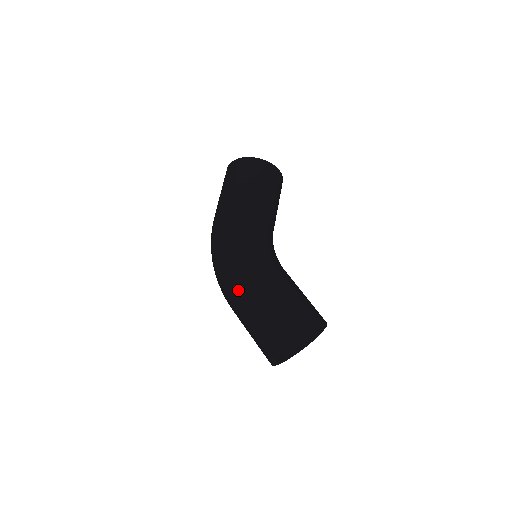
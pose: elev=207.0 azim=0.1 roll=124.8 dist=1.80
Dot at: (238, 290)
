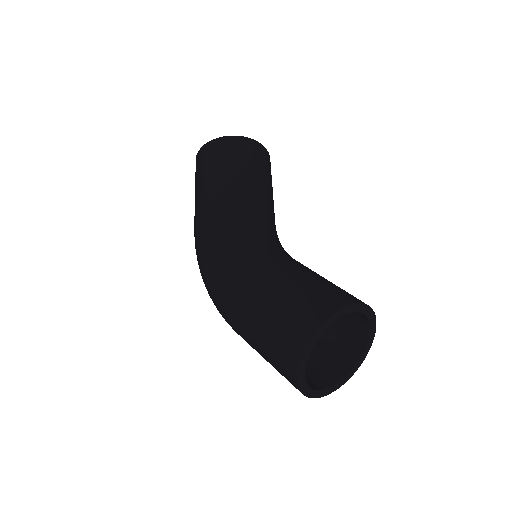
Dot at: (227, 314)
